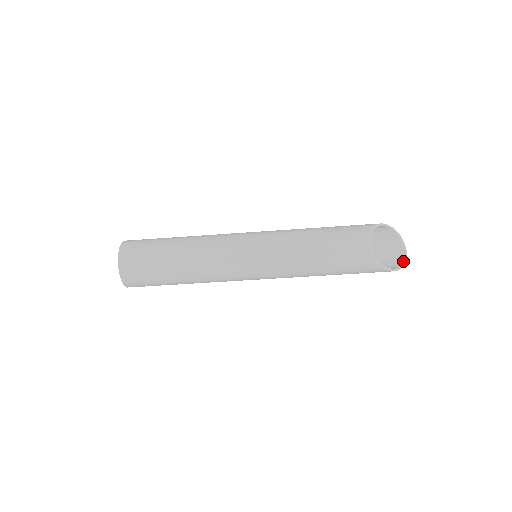
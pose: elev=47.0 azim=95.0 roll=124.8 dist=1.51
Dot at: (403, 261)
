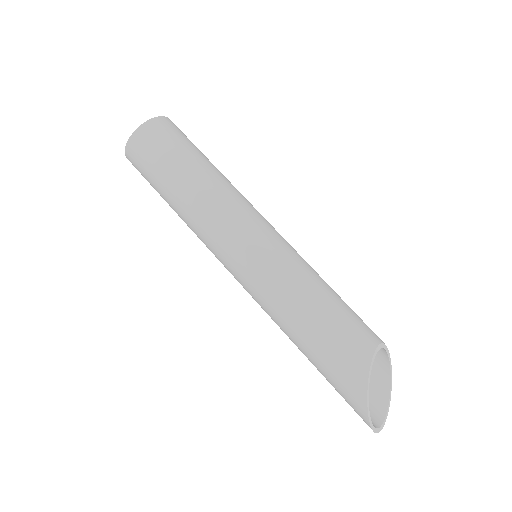
Dot at: (376, 427)
